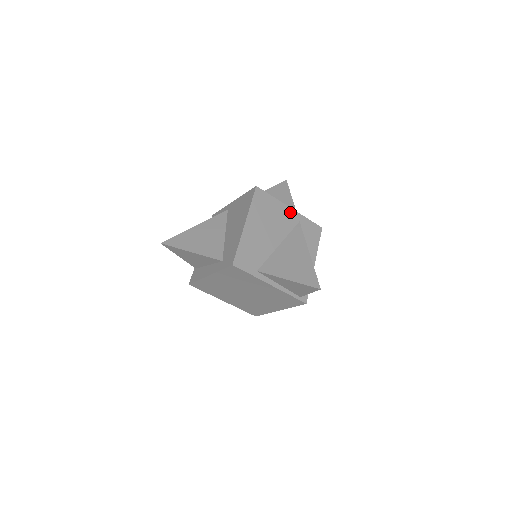
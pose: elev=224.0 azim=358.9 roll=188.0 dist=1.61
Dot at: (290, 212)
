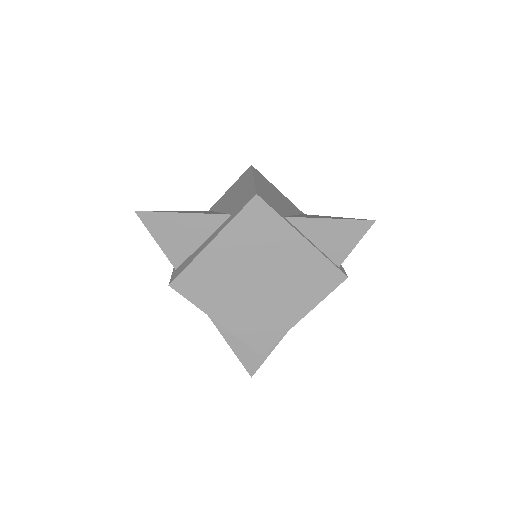
Dot at: (290, 202)
